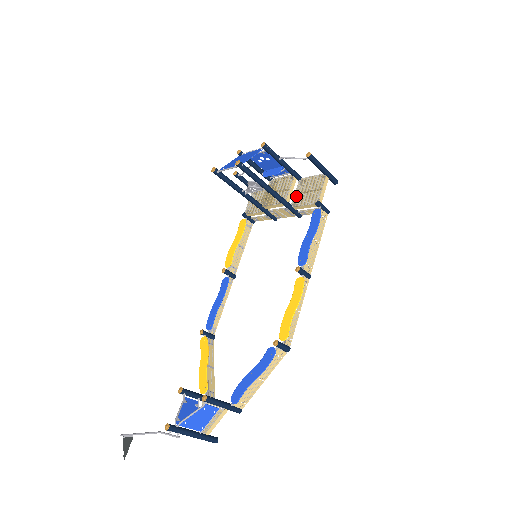
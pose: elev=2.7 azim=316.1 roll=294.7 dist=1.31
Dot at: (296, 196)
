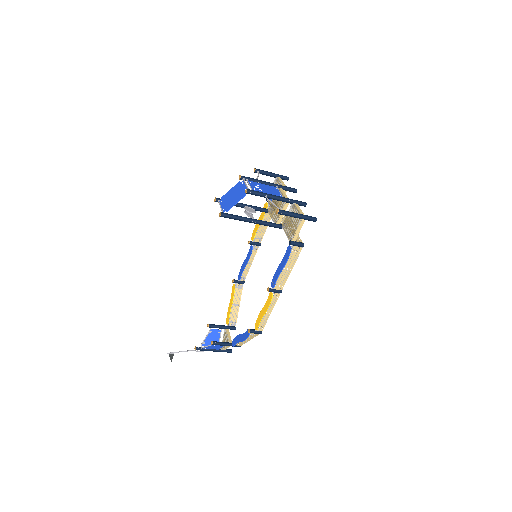
Dot at: (286, 219)
